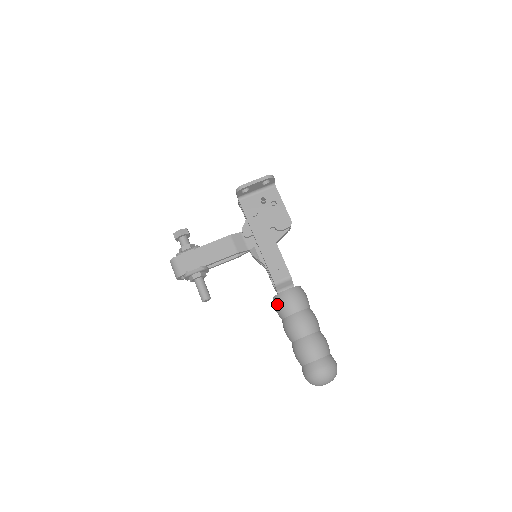
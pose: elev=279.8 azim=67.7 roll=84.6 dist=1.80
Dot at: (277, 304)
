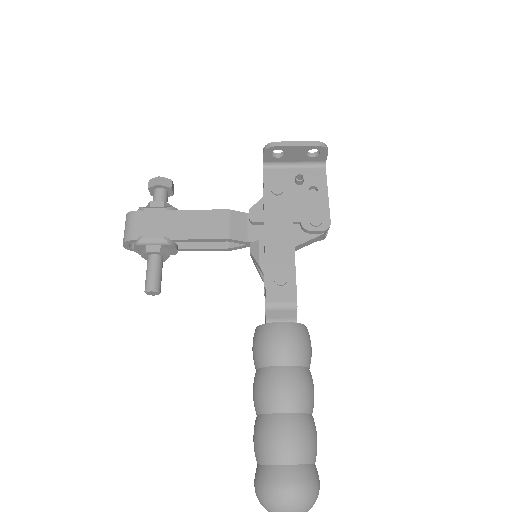
Dot at: (257, 340)
